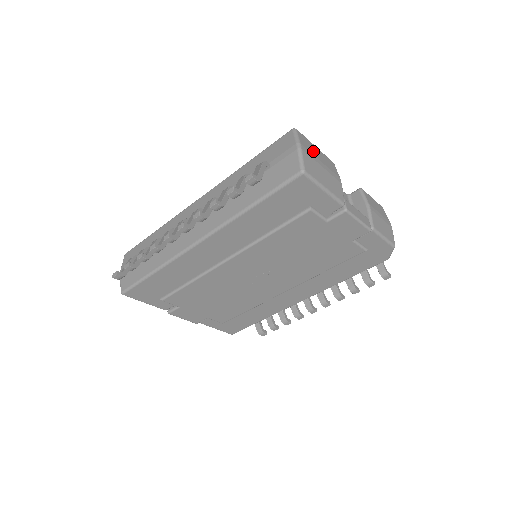
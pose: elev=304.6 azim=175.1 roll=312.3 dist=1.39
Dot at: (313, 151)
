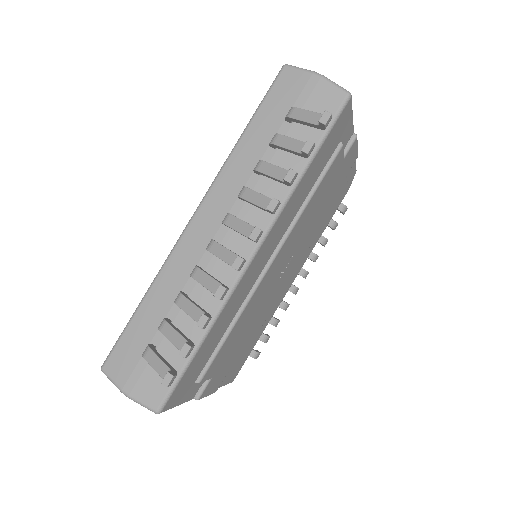
Dot at: occluded
